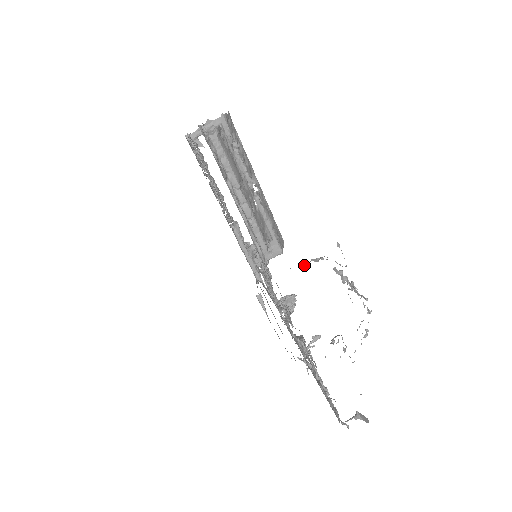
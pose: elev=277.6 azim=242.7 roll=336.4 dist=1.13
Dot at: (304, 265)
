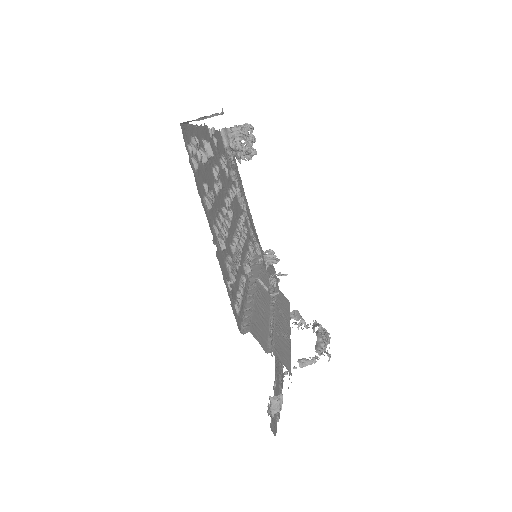
Dot at: (303, 360)
